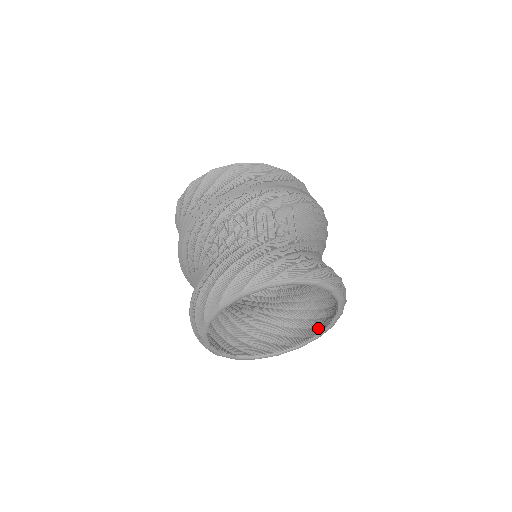
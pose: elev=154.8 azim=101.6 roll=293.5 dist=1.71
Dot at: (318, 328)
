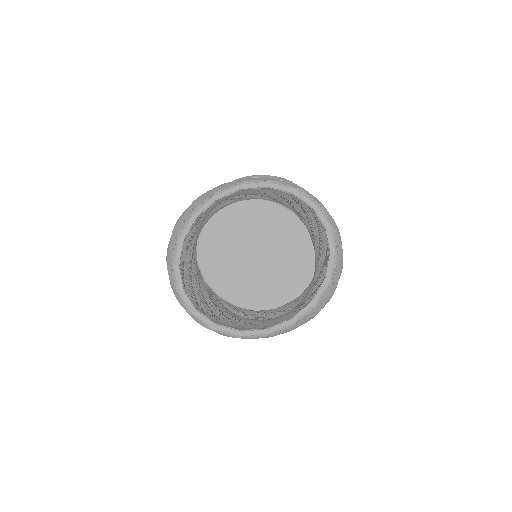
Dot at: occluded
